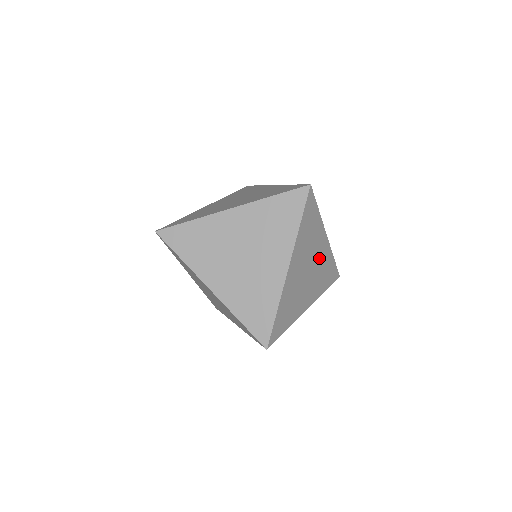
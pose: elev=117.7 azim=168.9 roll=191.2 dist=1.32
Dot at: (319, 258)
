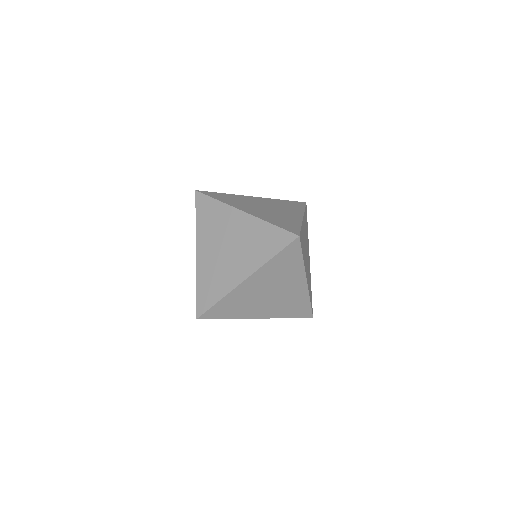
Dot at: (305, 234)
